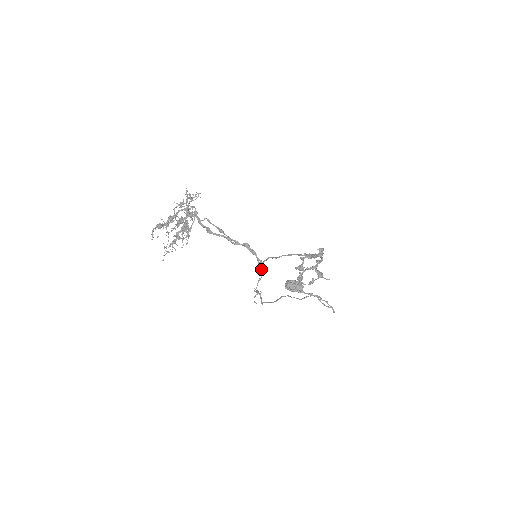
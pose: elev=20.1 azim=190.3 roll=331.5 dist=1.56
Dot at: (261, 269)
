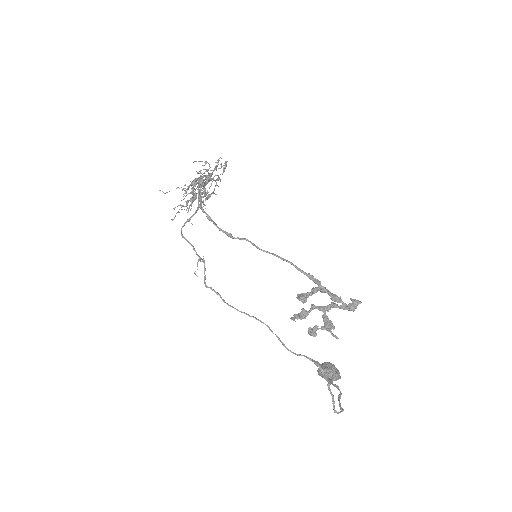
Dot at: occluded
